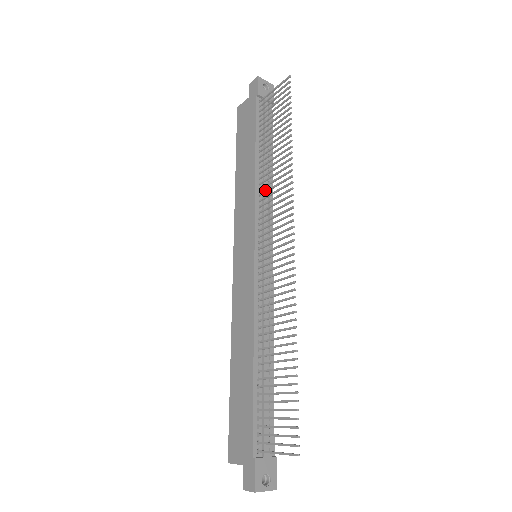
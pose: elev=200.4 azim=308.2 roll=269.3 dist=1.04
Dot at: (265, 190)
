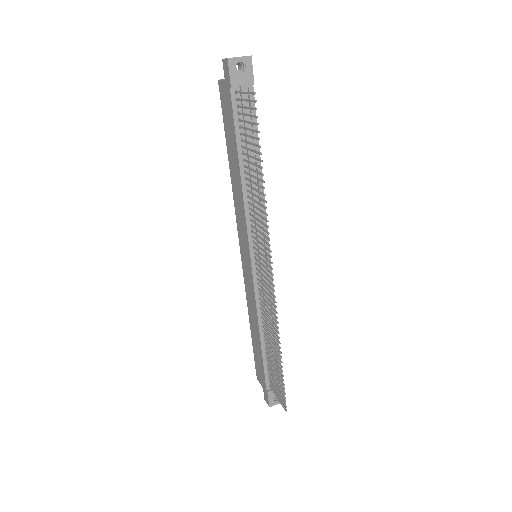
Dot at: (254, 202)
